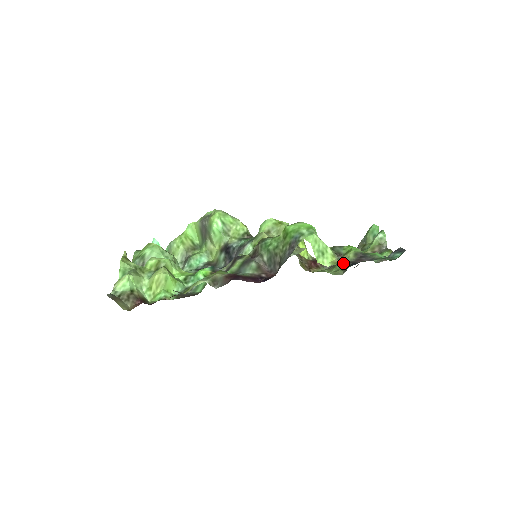
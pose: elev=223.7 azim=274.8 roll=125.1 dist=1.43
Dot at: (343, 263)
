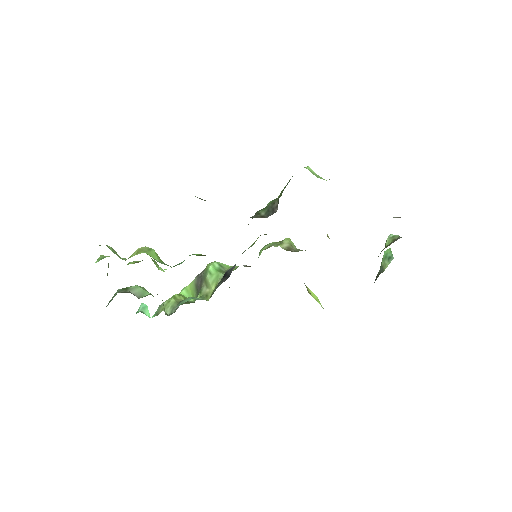
Dot at: occluded
